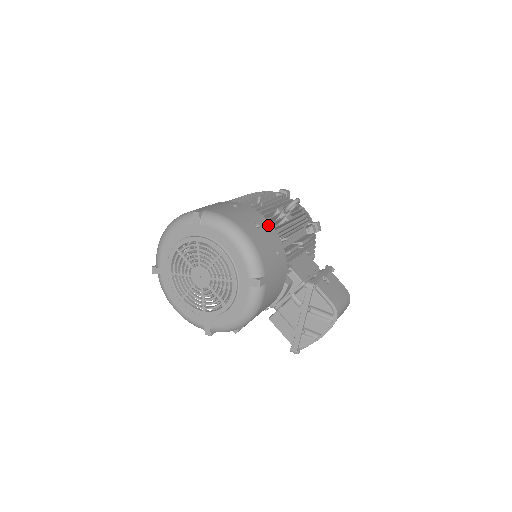
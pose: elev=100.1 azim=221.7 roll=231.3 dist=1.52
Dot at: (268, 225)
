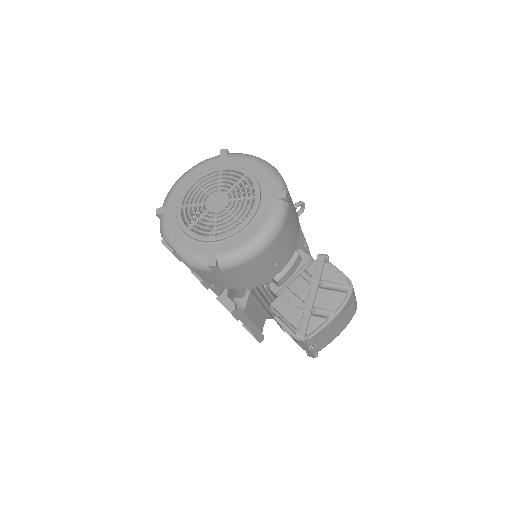
Dot at: occluded
